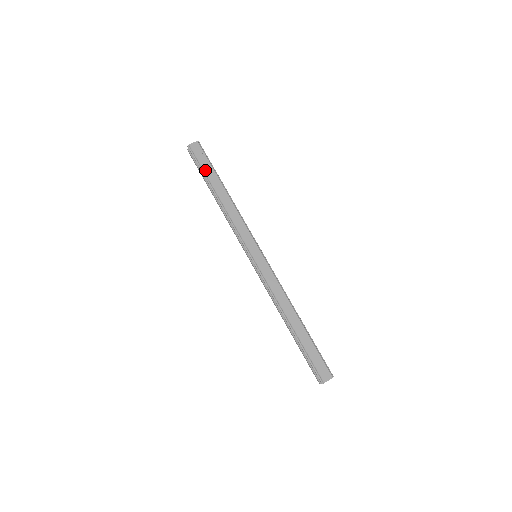
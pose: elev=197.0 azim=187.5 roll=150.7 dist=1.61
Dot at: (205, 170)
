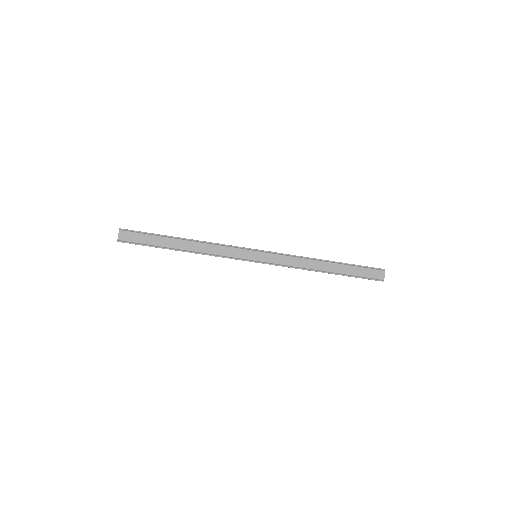
Dot at: (153, 244)
